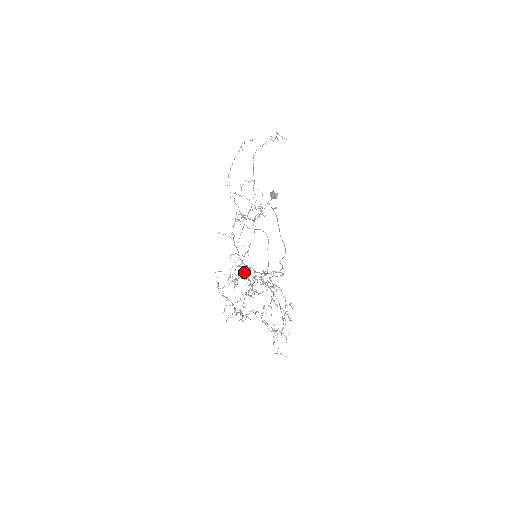
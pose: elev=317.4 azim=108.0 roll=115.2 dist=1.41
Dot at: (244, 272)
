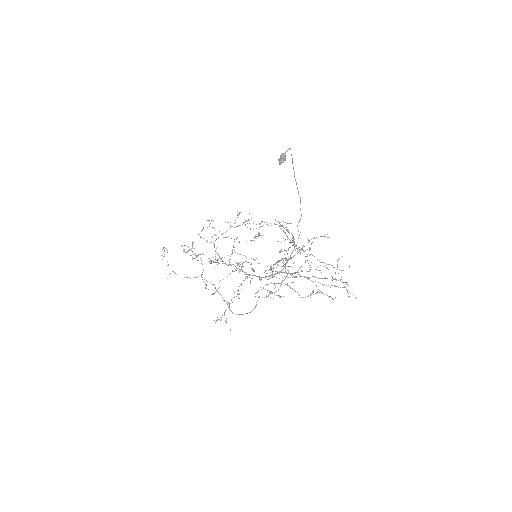
Dot at: occluded
